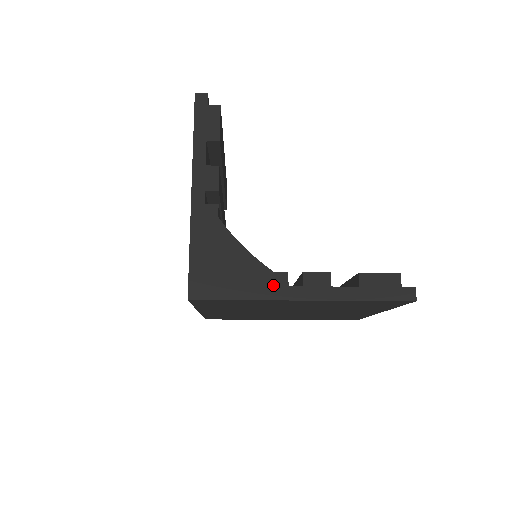
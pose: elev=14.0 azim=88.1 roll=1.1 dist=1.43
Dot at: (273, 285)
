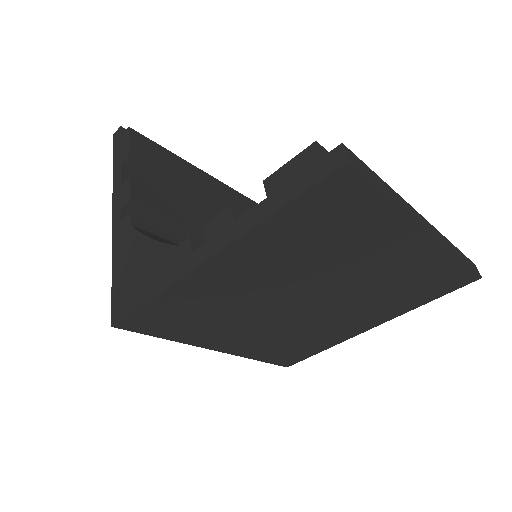
Dot at: (177, 261)
